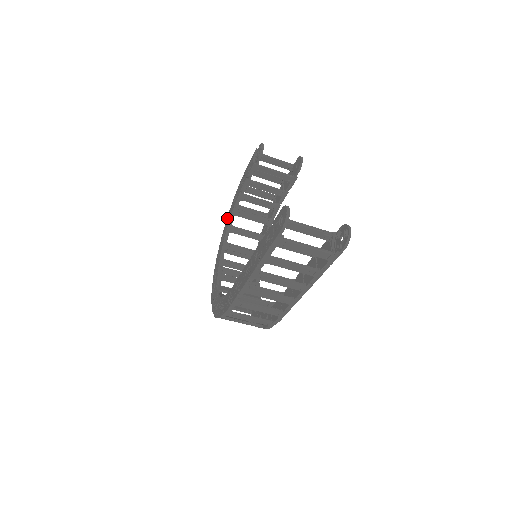
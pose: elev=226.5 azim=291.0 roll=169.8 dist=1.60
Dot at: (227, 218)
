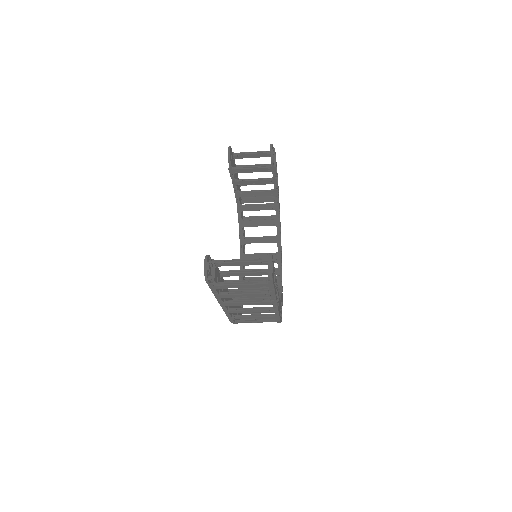
Dot at: occluded
